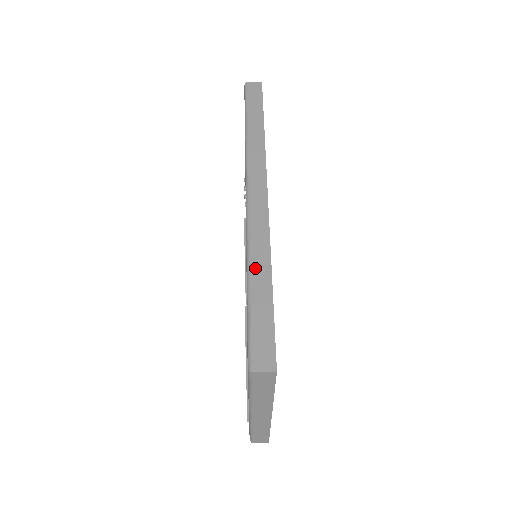
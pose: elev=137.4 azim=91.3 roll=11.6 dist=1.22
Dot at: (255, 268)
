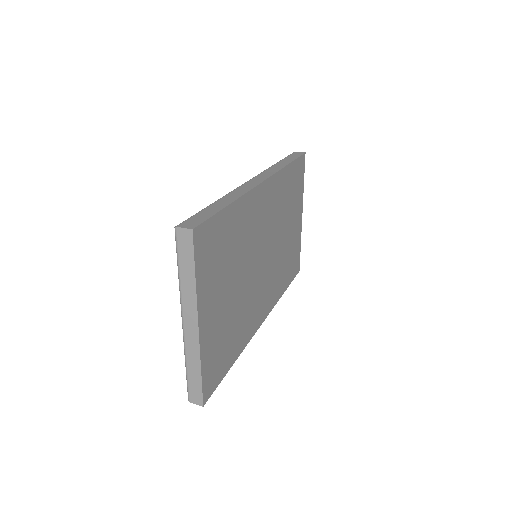
Dot at: (223, 199)
